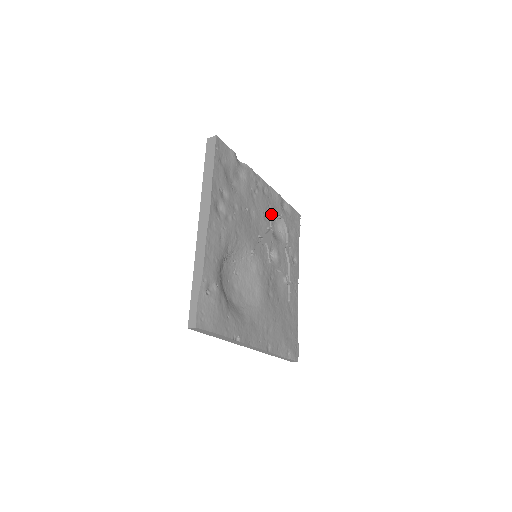
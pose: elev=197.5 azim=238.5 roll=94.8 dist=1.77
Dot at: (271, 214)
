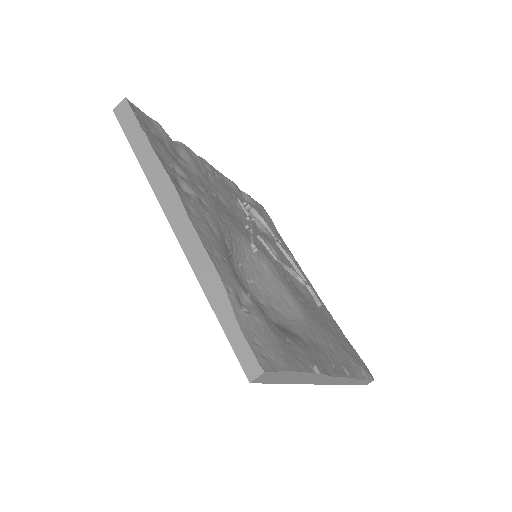
Dot at: (240, 202)
